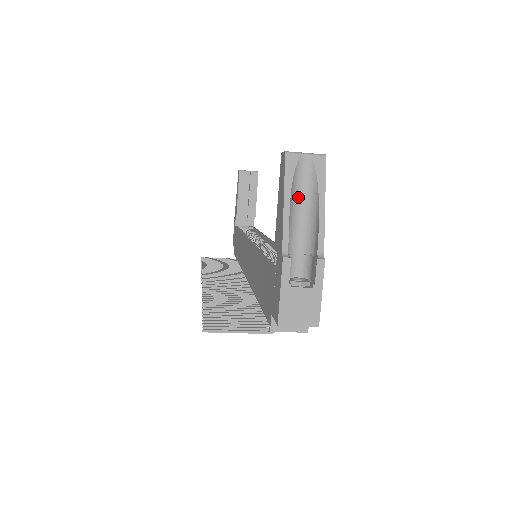
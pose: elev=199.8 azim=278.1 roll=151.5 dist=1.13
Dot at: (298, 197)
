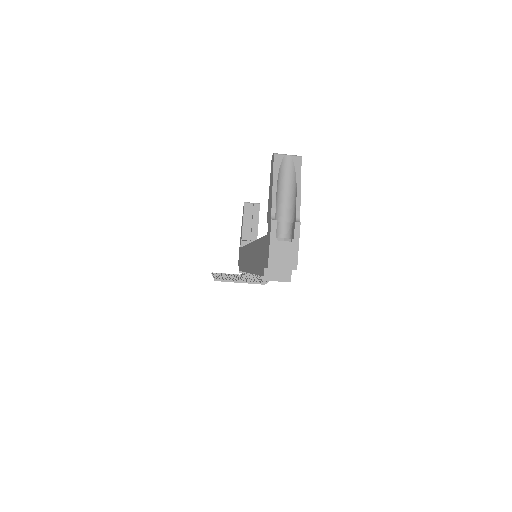
Dot at: (283, 183)
